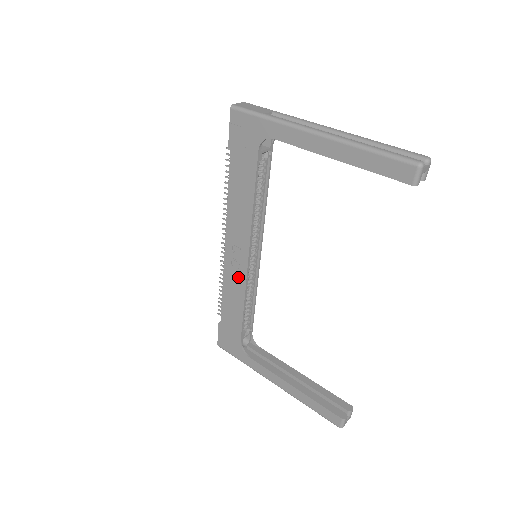
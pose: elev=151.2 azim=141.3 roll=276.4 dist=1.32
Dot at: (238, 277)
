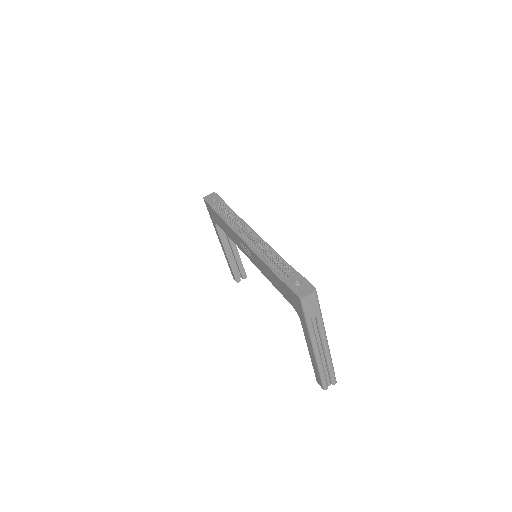
Dot at: (238, 243)
